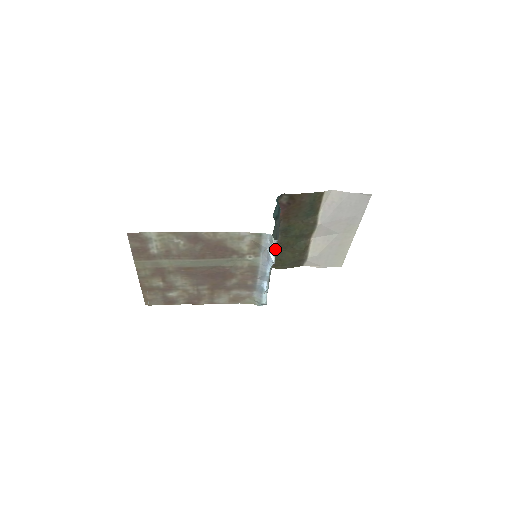
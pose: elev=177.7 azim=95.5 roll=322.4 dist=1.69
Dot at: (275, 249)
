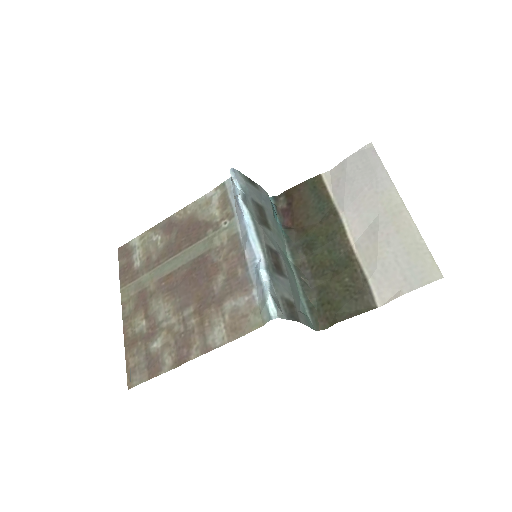
Dot at: (243, 192)
